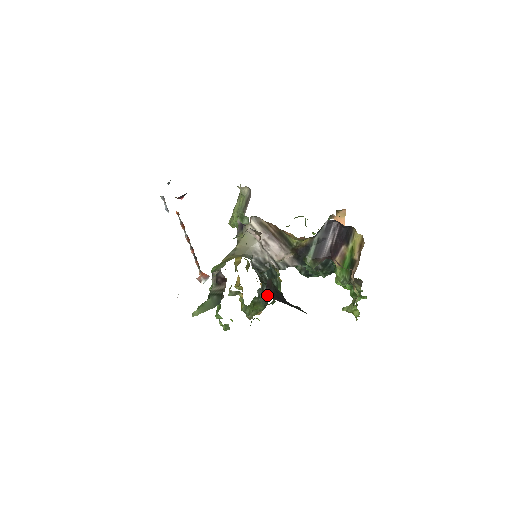
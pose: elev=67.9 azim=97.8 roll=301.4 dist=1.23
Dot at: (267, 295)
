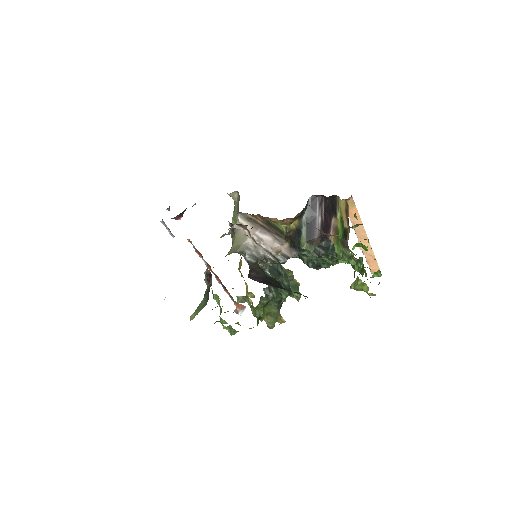
Dot at: (252, 279)
